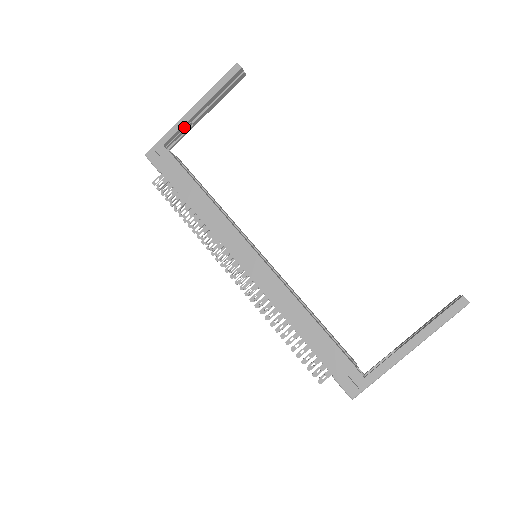
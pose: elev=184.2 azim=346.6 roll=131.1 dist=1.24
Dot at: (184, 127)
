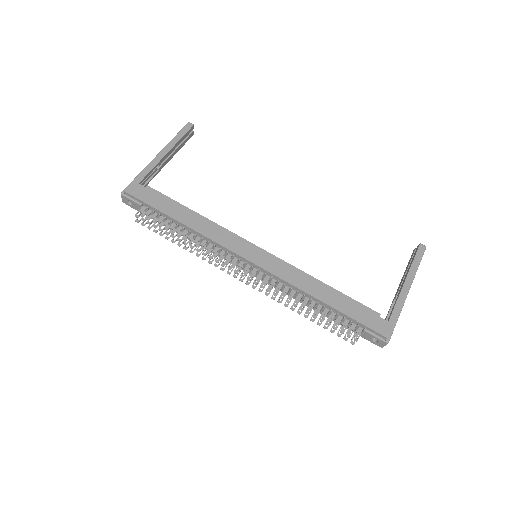
Dot at: (152, 171)
